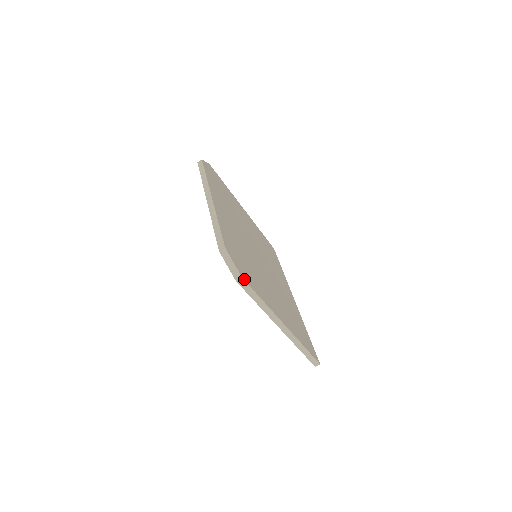
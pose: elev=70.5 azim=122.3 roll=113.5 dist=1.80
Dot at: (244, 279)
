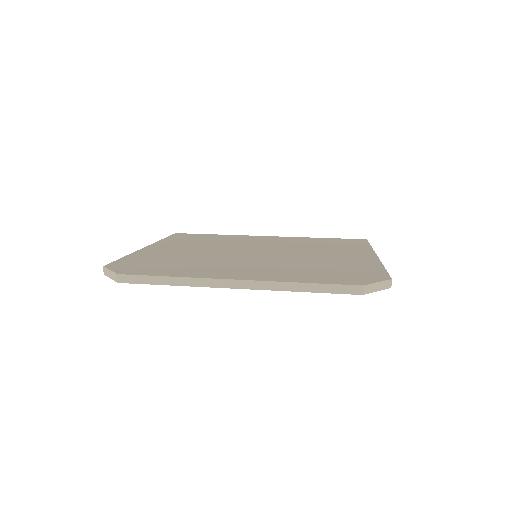
Dot at: (389, 278)
